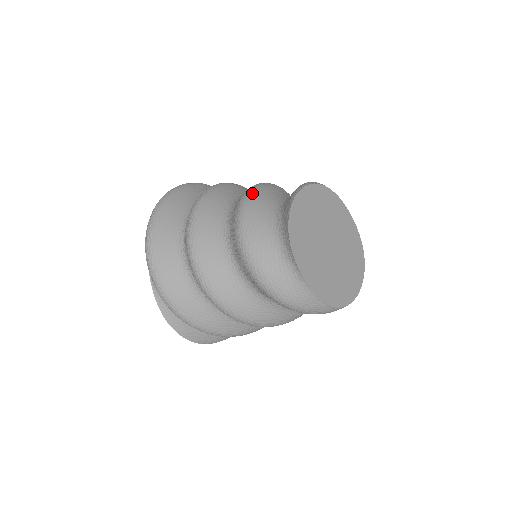
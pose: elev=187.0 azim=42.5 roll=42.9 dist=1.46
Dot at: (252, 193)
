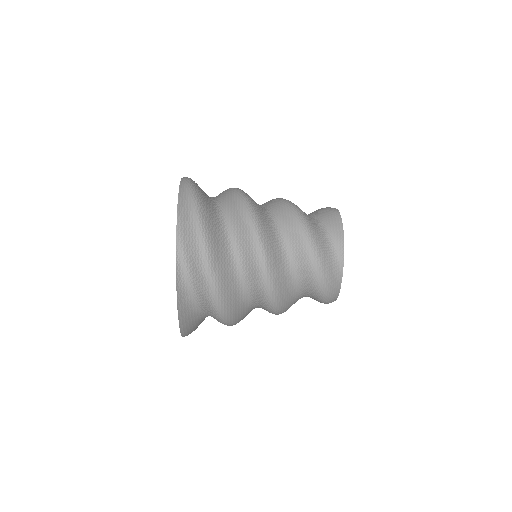
Dot at: occluded
